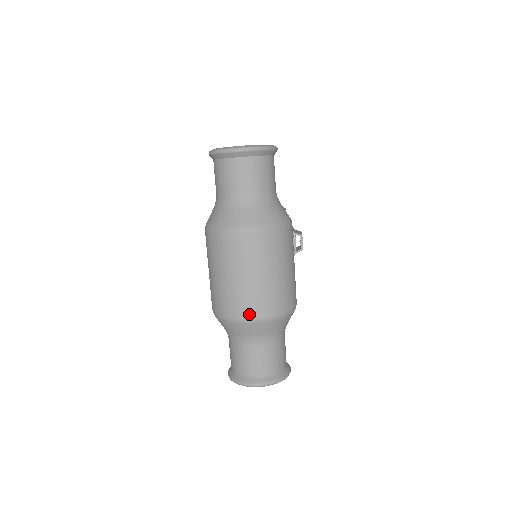
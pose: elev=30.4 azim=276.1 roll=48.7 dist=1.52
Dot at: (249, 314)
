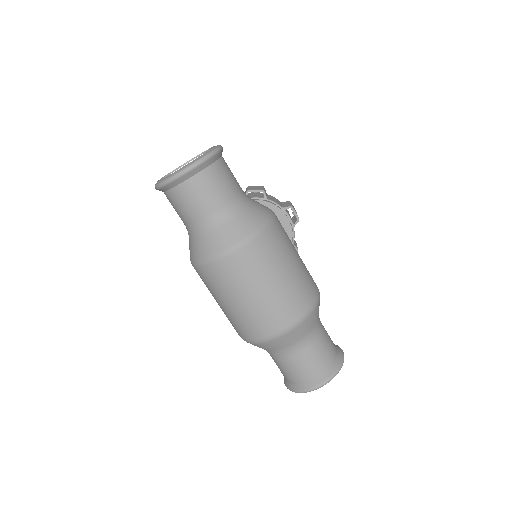
Dot at: (276, 329)
